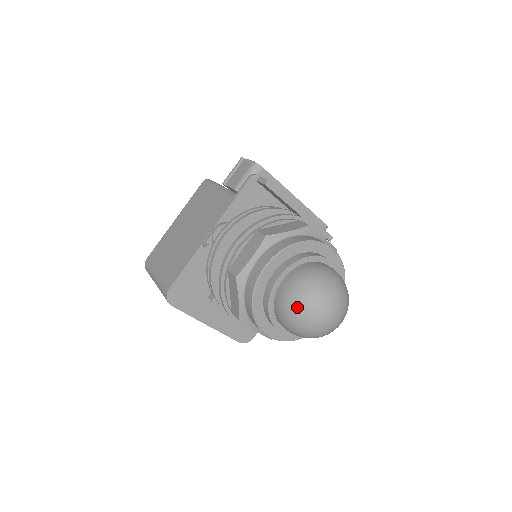
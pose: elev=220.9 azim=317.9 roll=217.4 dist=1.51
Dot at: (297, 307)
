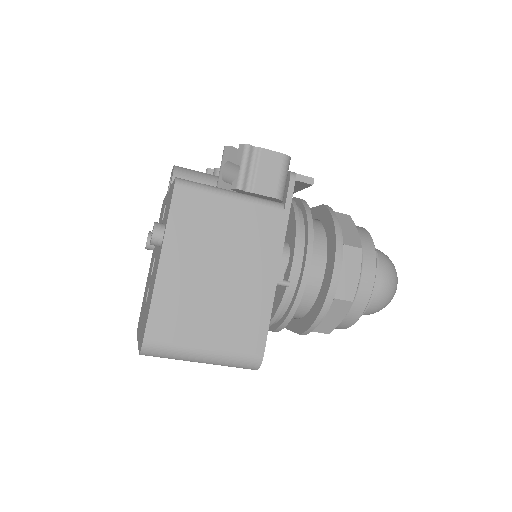
Dot at: (392, 297)
